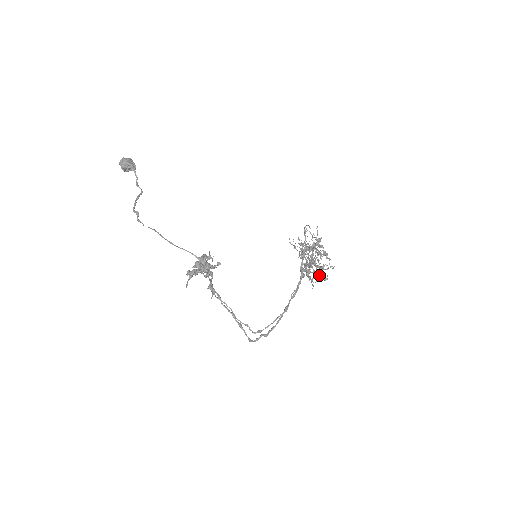
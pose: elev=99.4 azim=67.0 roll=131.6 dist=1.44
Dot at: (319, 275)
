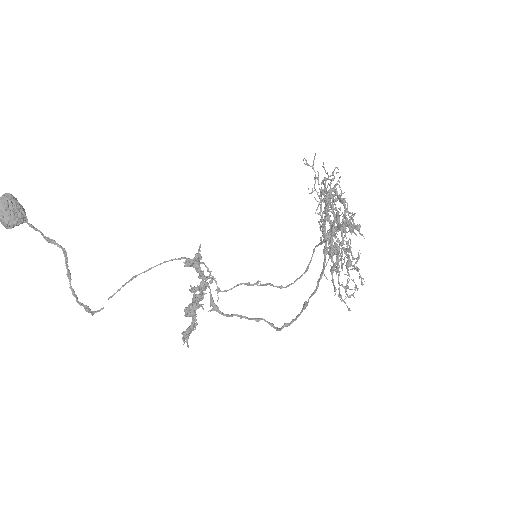
Dot at: (342, 299)
